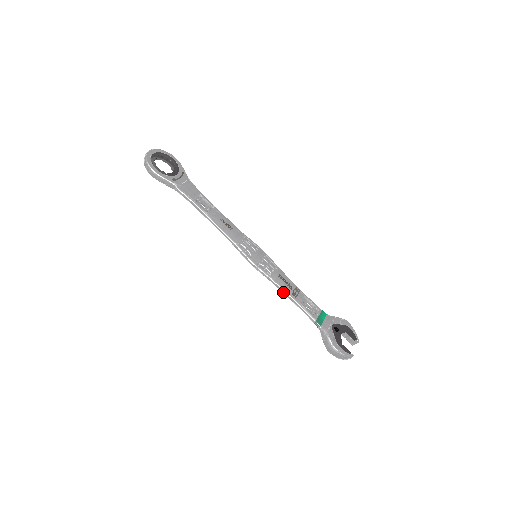
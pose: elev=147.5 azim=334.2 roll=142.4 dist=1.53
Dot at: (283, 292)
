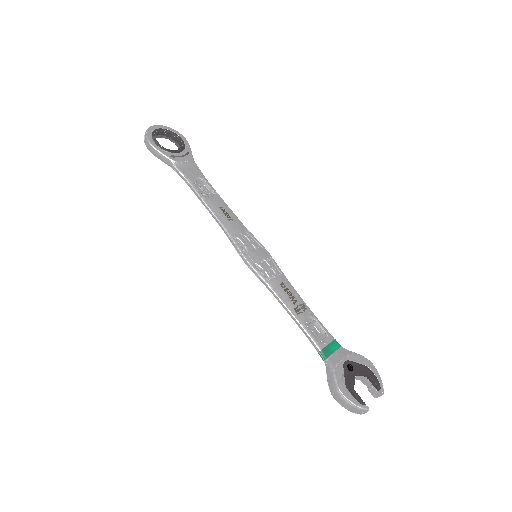
Dot at: (282, 305)
